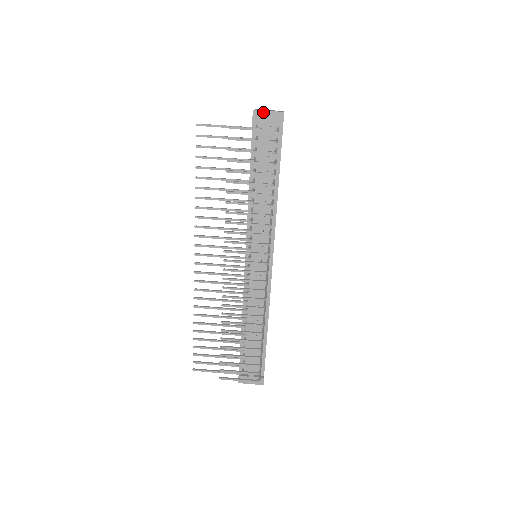
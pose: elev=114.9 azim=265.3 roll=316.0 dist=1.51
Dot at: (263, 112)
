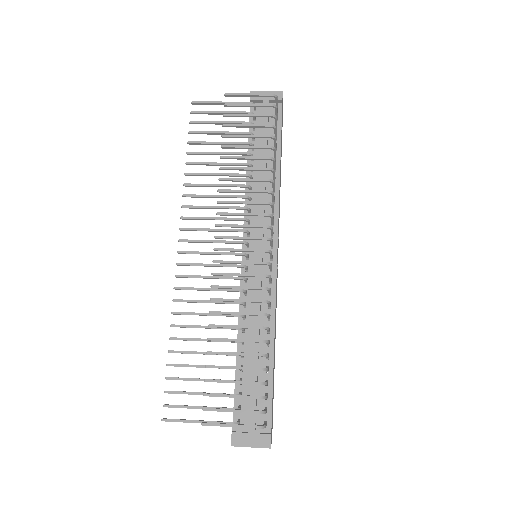
Dot at: (261, 92)
